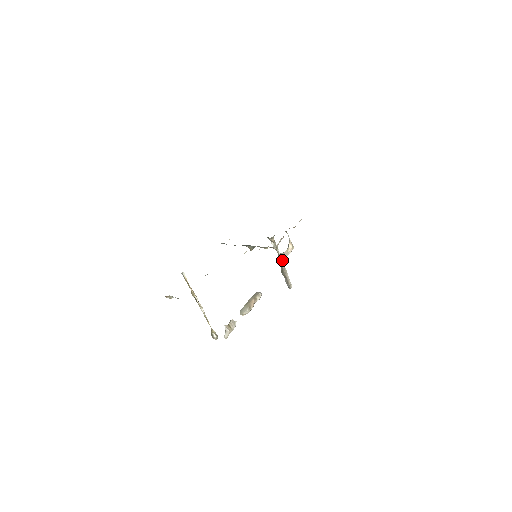
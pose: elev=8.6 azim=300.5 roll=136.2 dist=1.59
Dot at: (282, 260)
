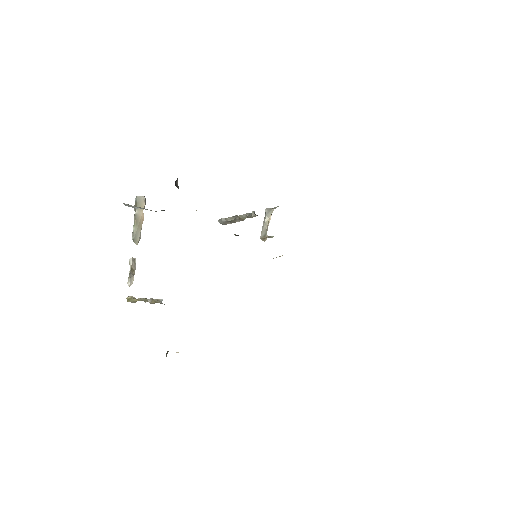
Dot at: occluded
